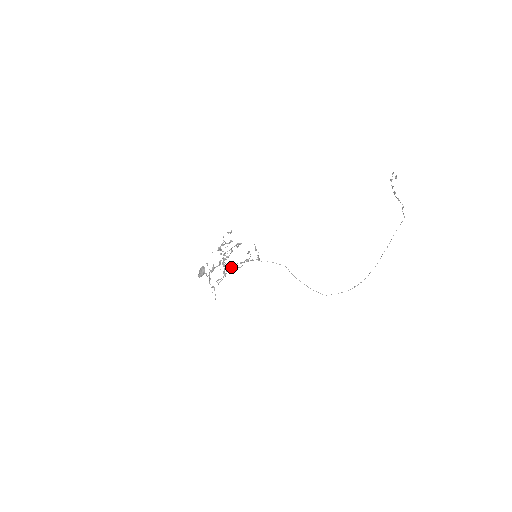
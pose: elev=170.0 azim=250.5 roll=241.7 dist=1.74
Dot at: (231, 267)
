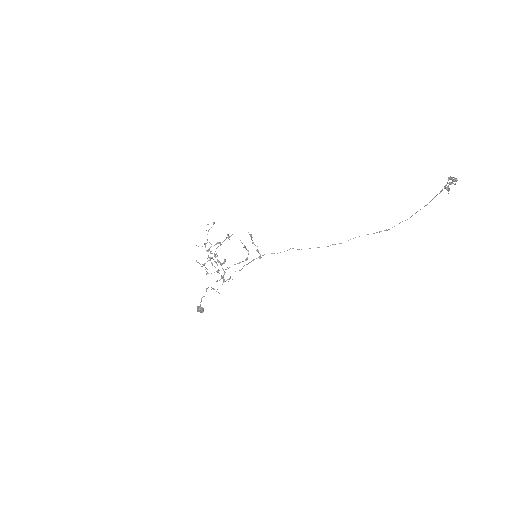
Dot at: occluded
